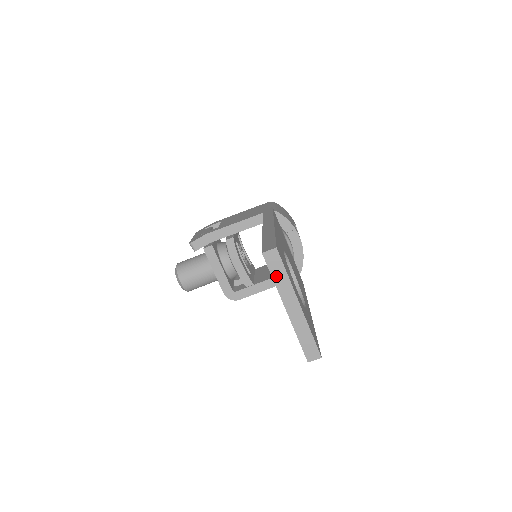
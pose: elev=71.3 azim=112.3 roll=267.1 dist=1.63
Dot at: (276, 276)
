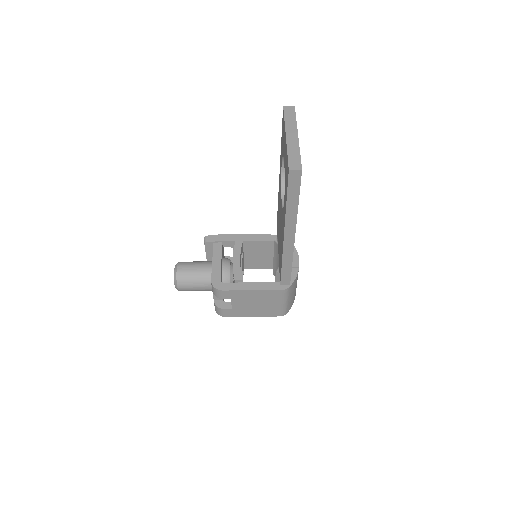
Dot at: (287, 118)
